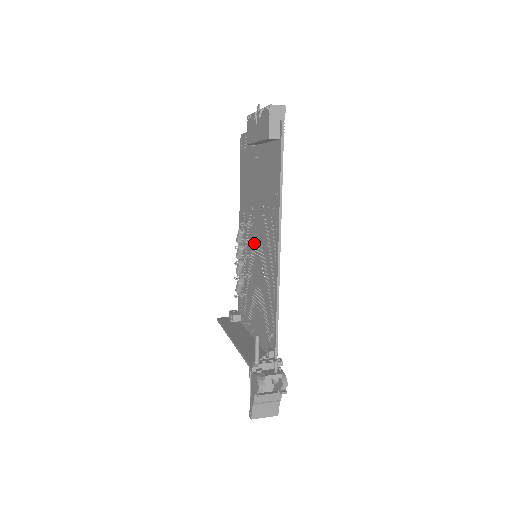
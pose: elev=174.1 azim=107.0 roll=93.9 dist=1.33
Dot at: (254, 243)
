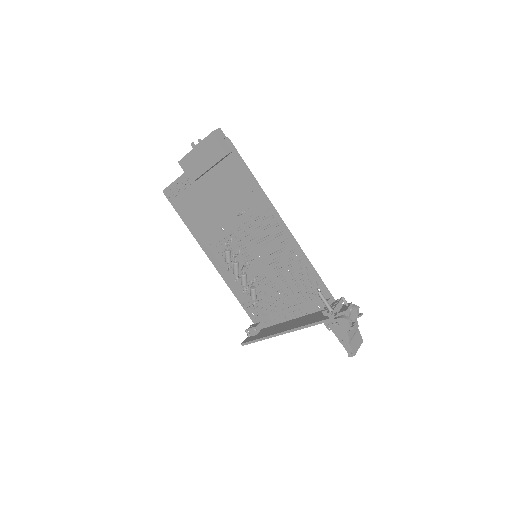
Dot at: (244, 251)
